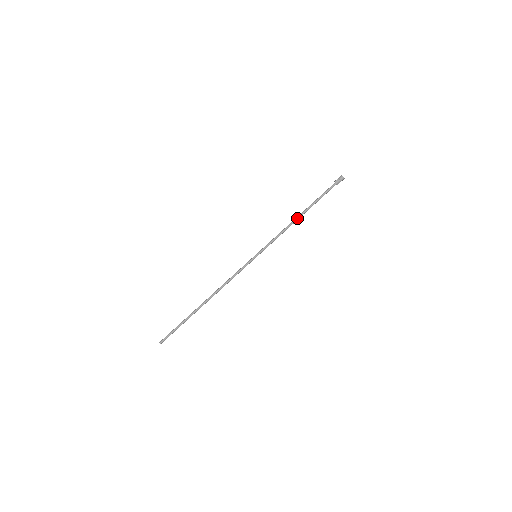
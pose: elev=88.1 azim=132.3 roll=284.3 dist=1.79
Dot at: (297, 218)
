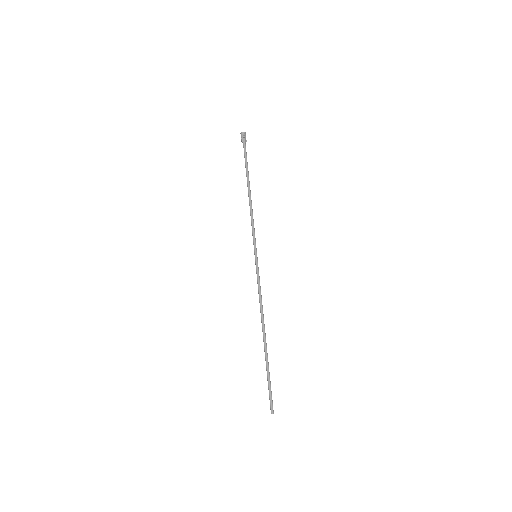
Dot at: (249, 195)
